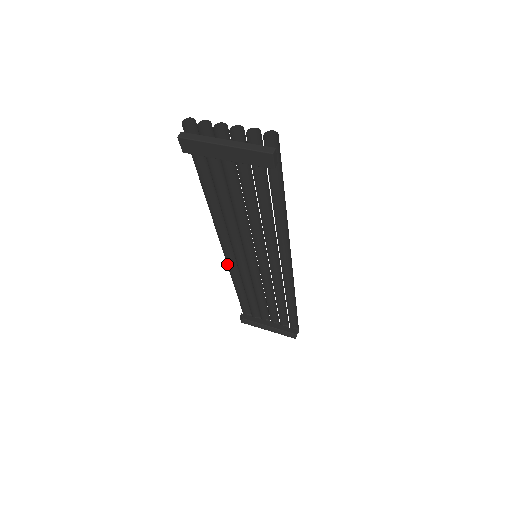
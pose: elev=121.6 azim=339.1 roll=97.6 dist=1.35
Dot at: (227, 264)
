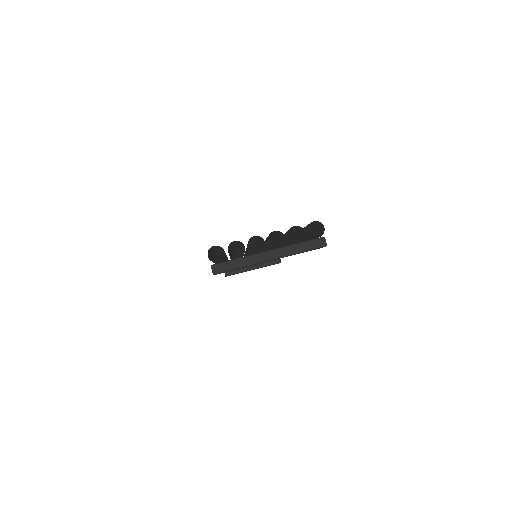
Dot at: occluded
